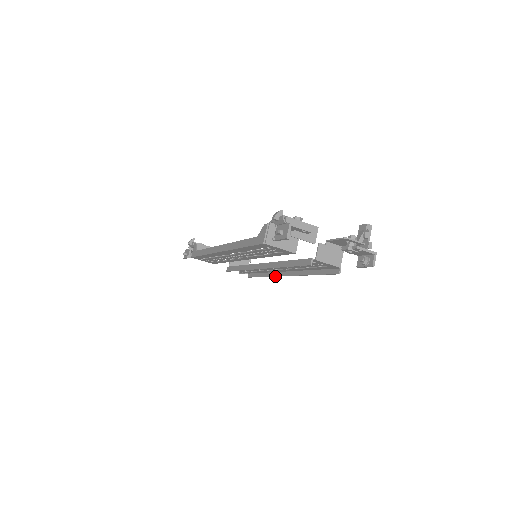
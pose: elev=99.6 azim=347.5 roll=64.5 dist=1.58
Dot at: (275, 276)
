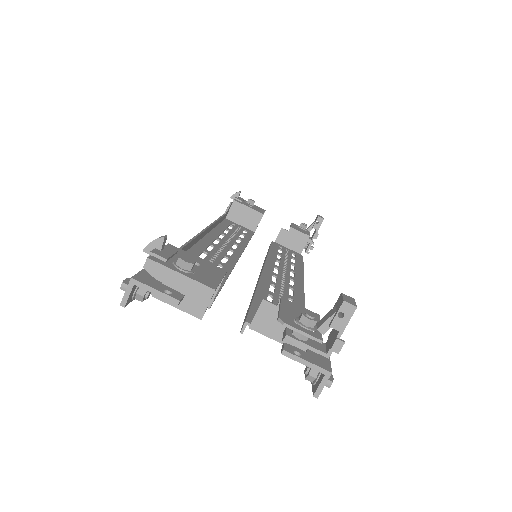
Dot at: occluded
